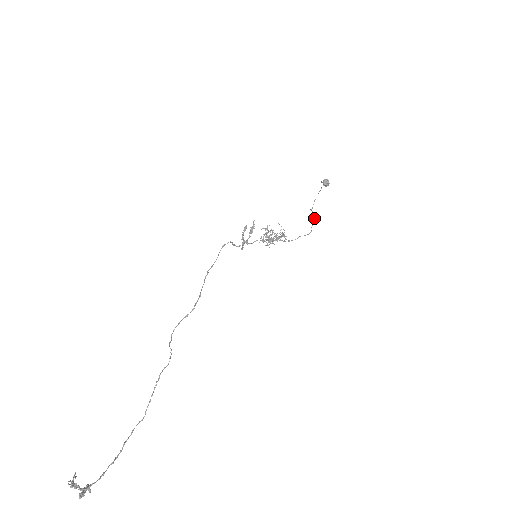
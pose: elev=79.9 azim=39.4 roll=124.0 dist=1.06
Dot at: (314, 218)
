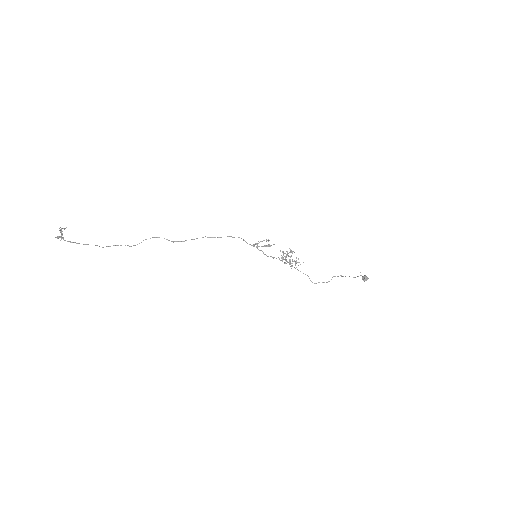
Dot at: (329, 281)
